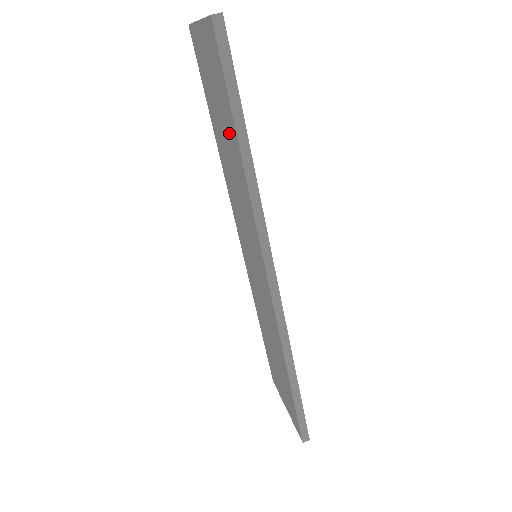
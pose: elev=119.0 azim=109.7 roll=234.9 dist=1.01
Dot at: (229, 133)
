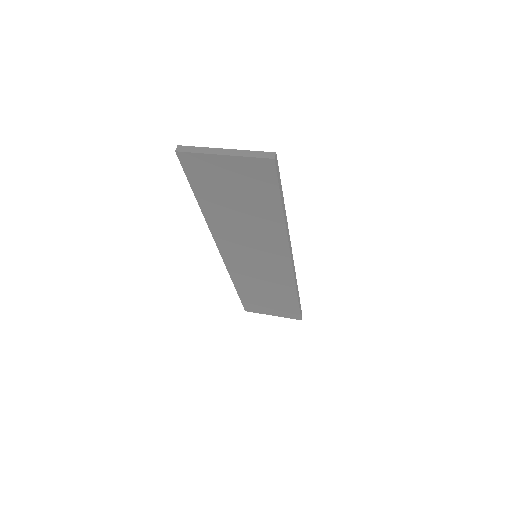
Dot at: (260, 207)
